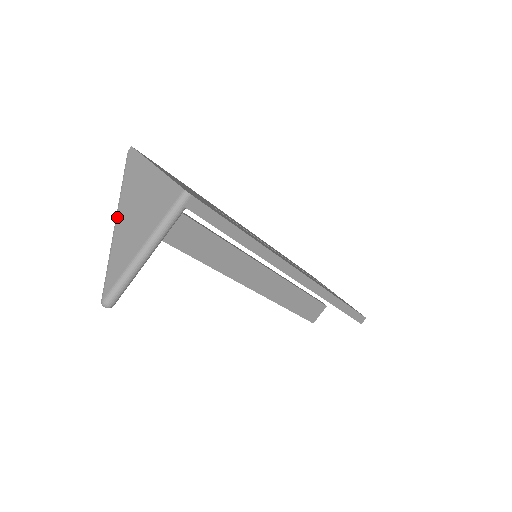
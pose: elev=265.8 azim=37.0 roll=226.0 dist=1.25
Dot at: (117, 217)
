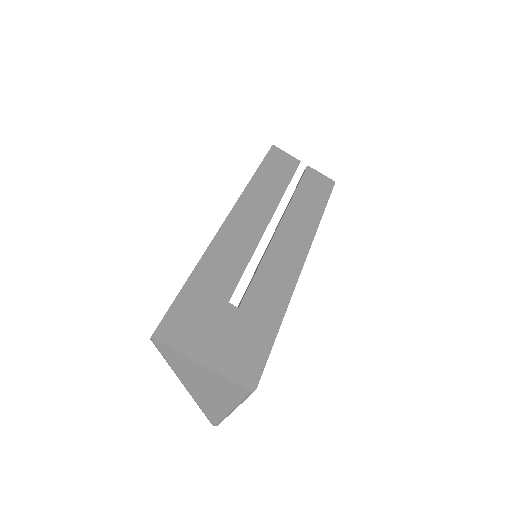
Dot at: (185, 386)
